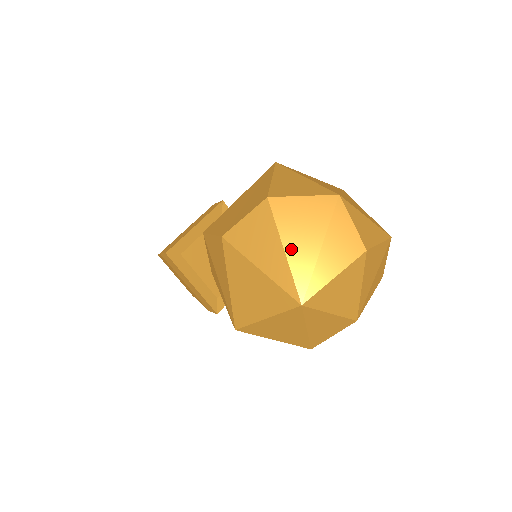
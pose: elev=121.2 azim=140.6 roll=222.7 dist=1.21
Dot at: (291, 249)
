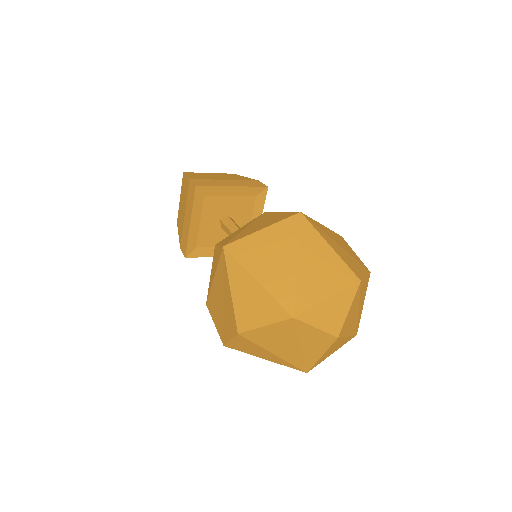
Dot at: (278, 353)
